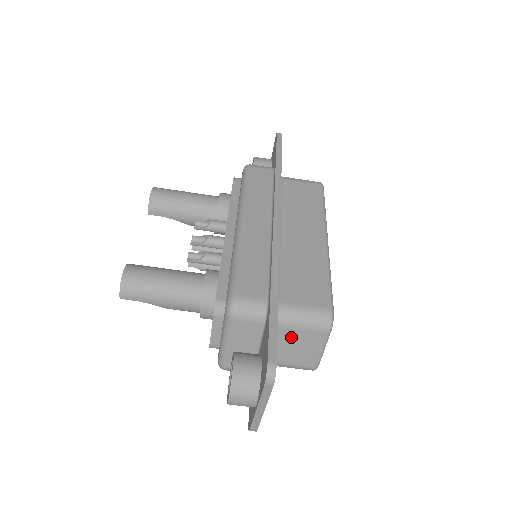
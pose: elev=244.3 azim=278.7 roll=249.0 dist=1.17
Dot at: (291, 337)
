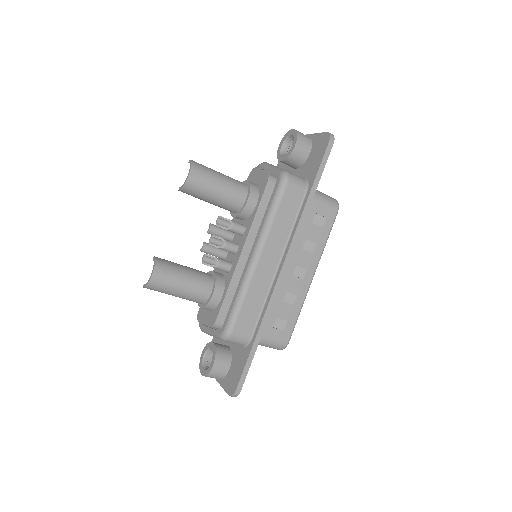
Dot at: occluded
